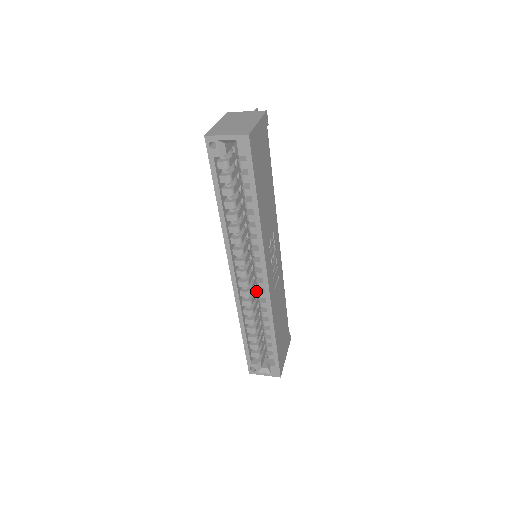
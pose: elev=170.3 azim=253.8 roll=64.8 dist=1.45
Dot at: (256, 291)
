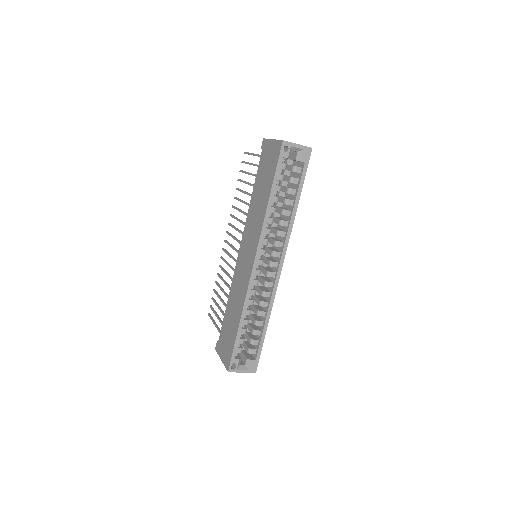
Dot at: occluded
